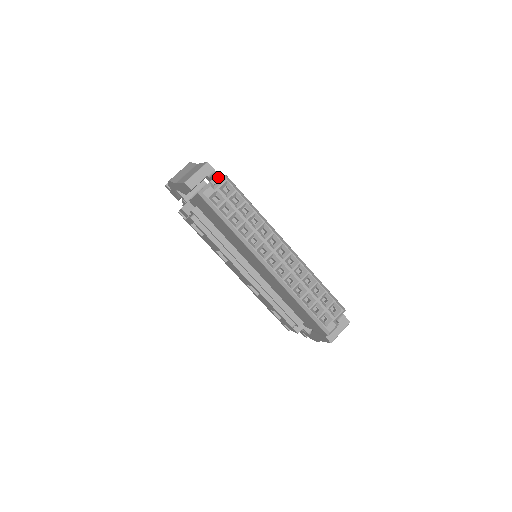
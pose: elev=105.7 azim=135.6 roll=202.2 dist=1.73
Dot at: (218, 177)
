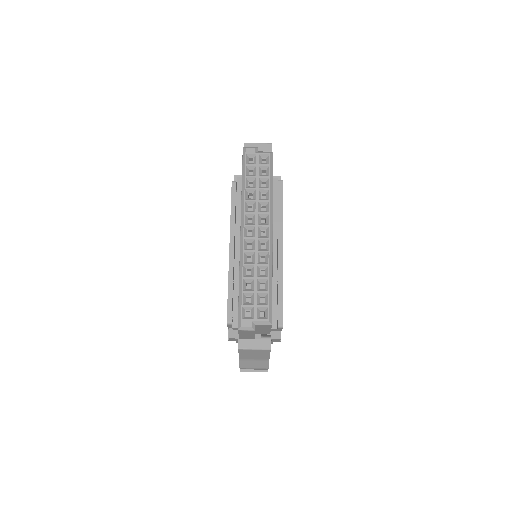
Dot at: (279, 178)
